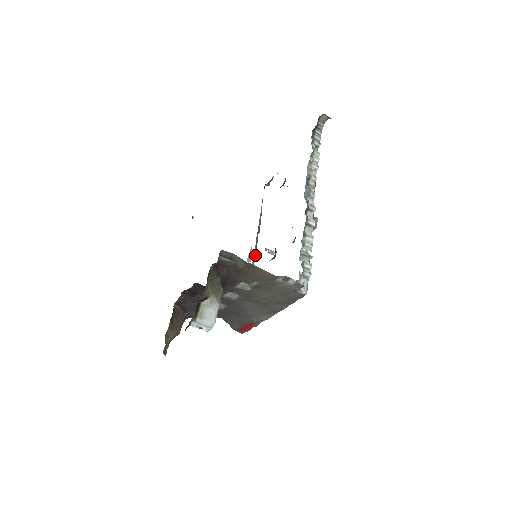
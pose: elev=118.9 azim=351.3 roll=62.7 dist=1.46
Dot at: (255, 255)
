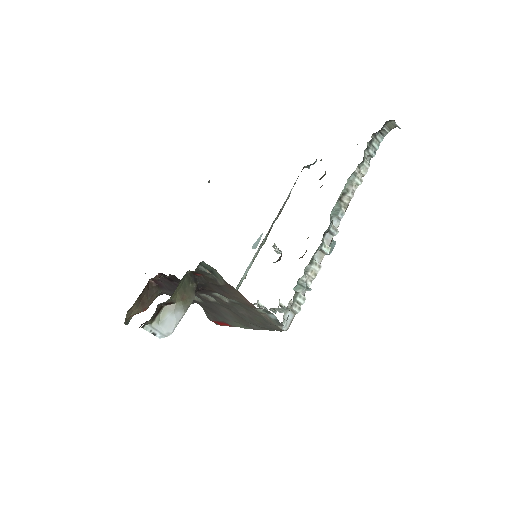
Dot at: (263, 243)
